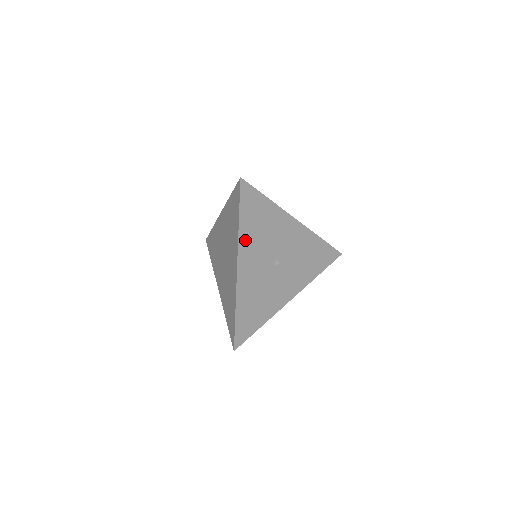
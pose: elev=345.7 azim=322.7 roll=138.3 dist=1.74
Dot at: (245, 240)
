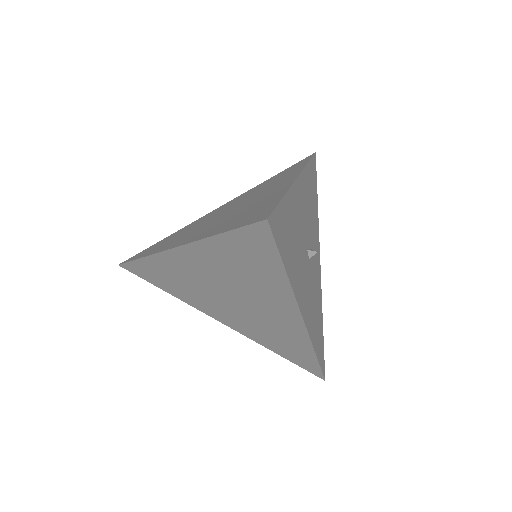
Dot at: (306, 180)
